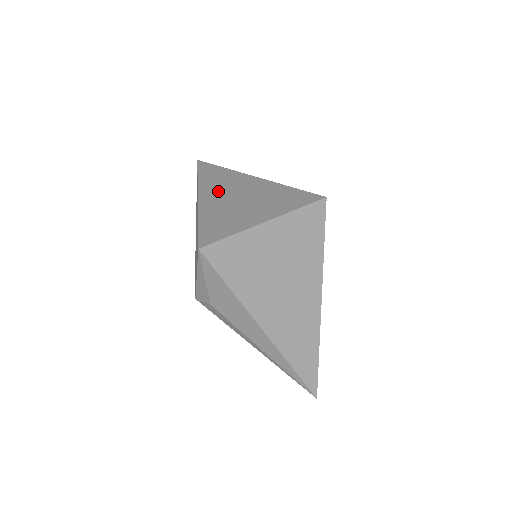
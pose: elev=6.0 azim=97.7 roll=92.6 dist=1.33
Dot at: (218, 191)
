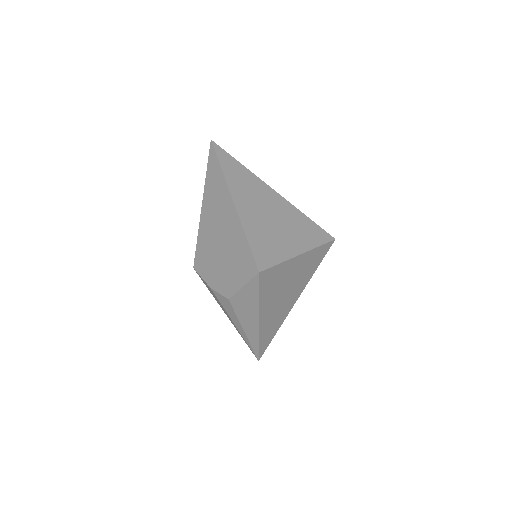
Dot at: (249, 199)
